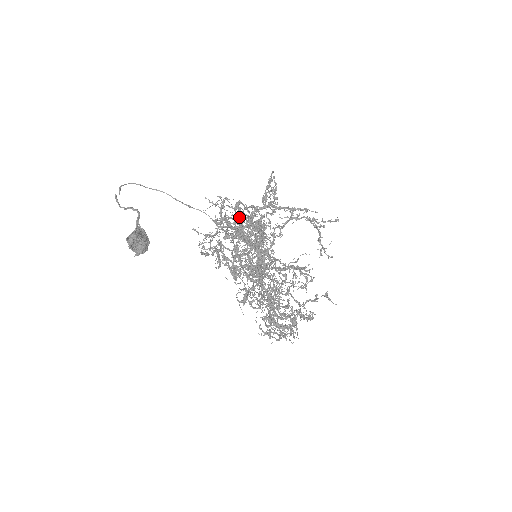
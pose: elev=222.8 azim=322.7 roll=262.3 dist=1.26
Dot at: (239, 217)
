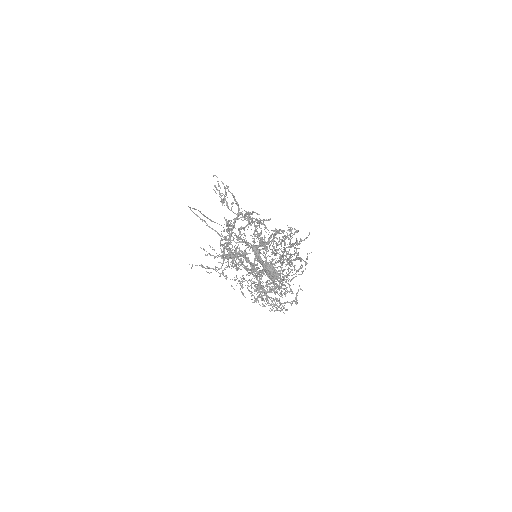
Dot at: occluded
